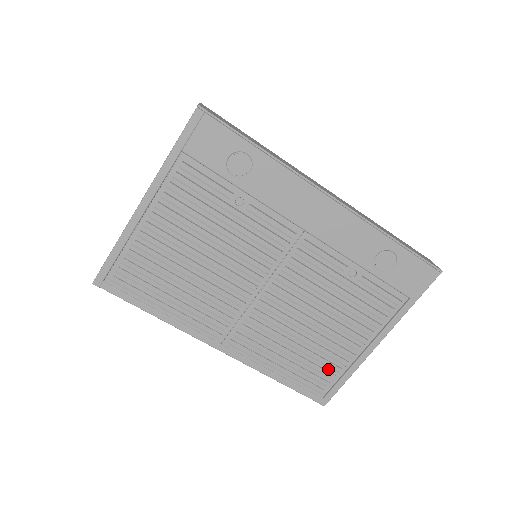
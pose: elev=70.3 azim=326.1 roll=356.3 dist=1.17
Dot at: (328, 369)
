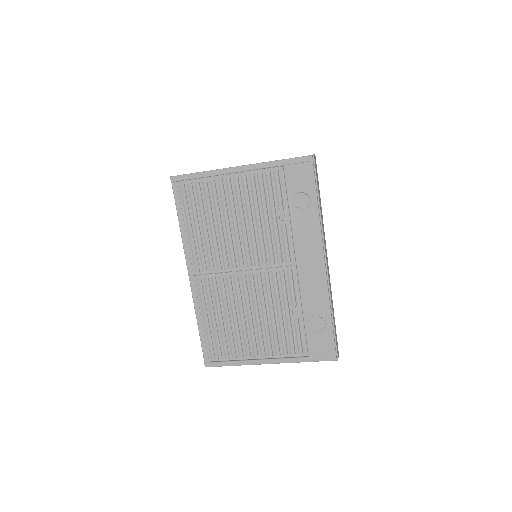
Dot at: (229, 349)
